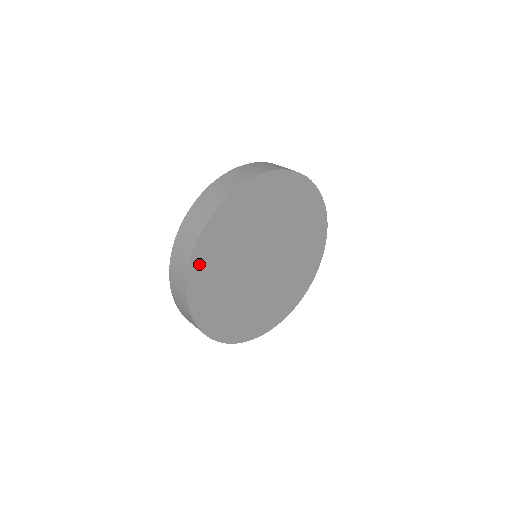
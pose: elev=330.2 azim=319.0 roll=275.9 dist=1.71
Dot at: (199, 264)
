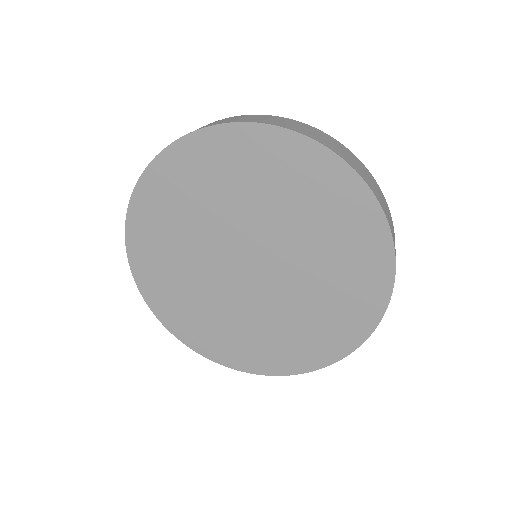
Dot at: (143, 208)
